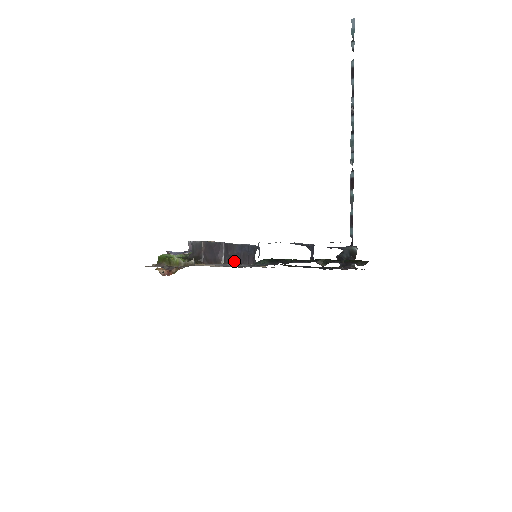
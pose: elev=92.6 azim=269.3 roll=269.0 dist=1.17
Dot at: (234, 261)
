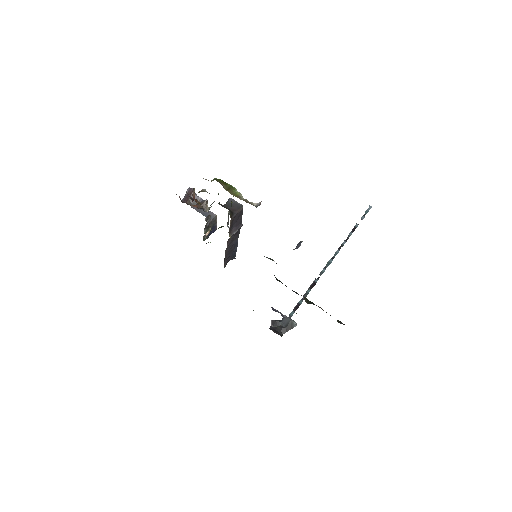
Dot at: (228, 246)
